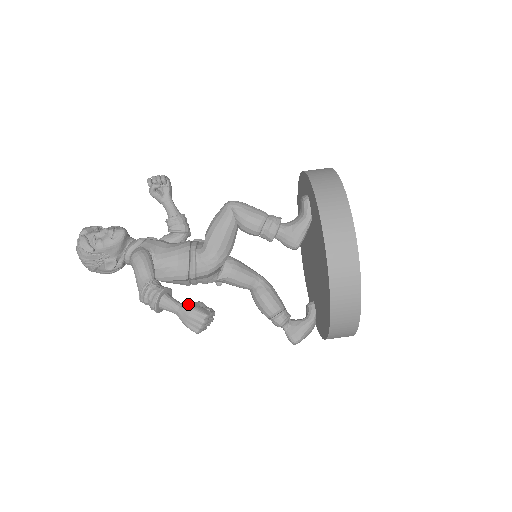
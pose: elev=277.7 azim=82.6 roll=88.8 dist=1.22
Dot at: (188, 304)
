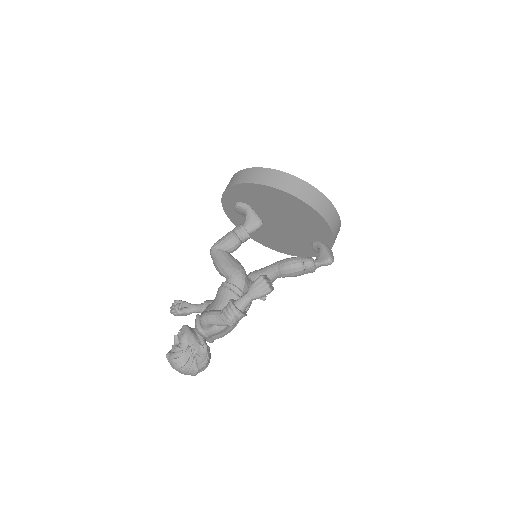
Dot at: (249, 288)
